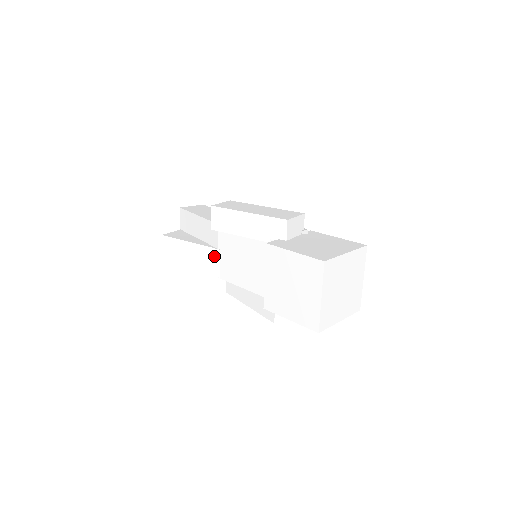
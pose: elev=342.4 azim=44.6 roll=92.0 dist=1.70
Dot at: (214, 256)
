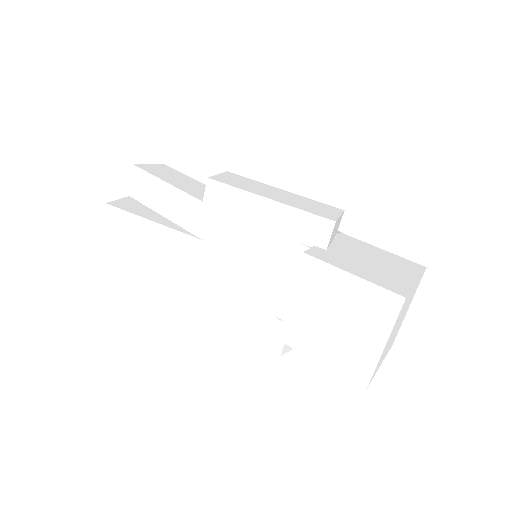
Dot at: (192, 248)
